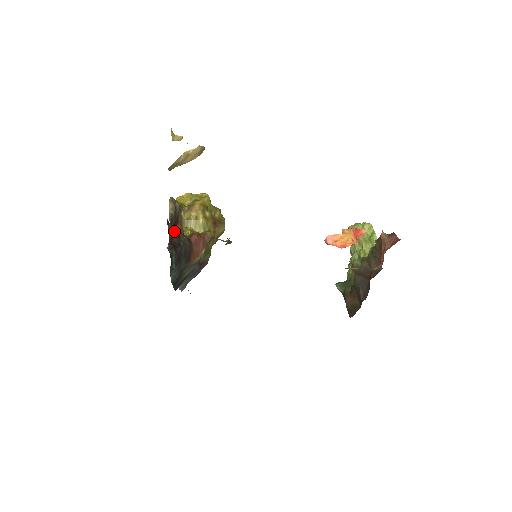
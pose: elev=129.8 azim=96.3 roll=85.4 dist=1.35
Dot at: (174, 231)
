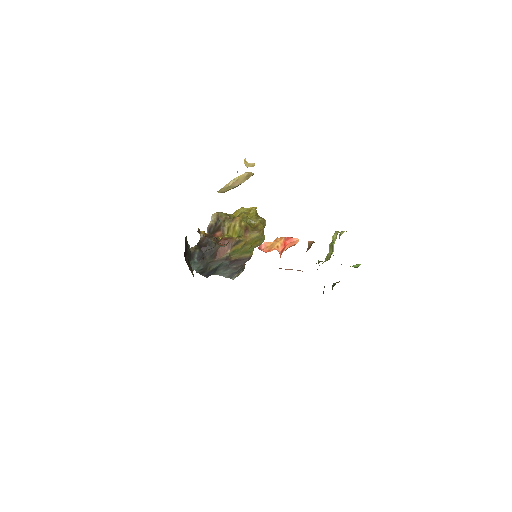
Dot at: (204, 236)
